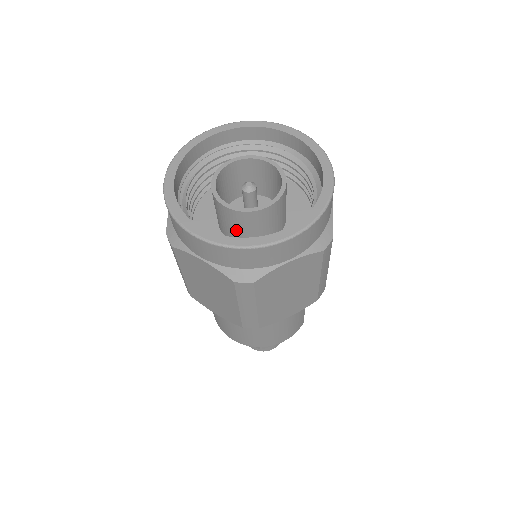
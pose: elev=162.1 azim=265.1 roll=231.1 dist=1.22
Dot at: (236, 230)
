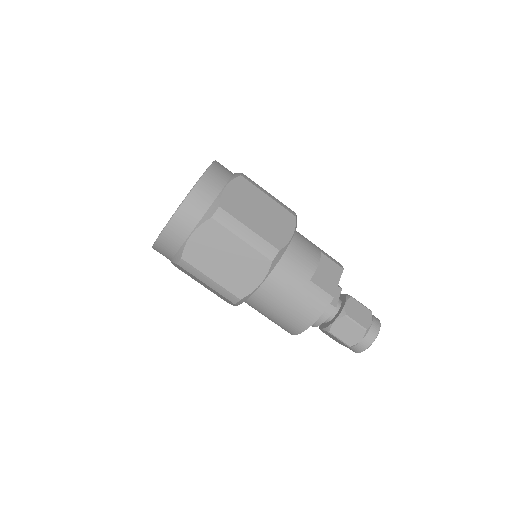
Dot at: occluded
